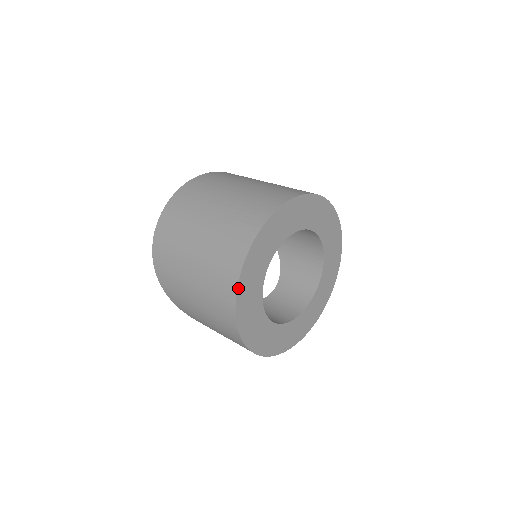
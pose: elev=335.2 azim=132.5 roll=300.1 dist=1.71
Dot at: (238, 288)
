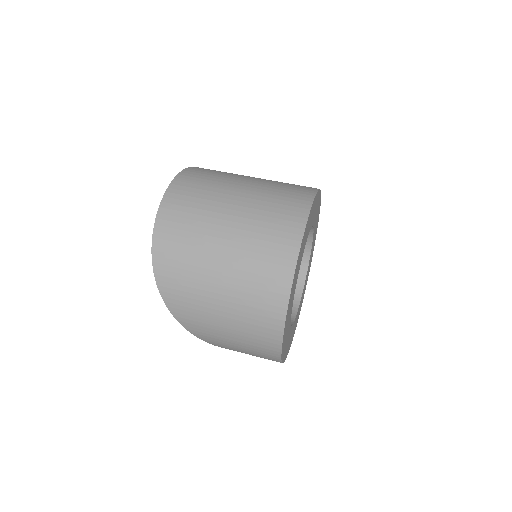
Dot at: (295, 269)
